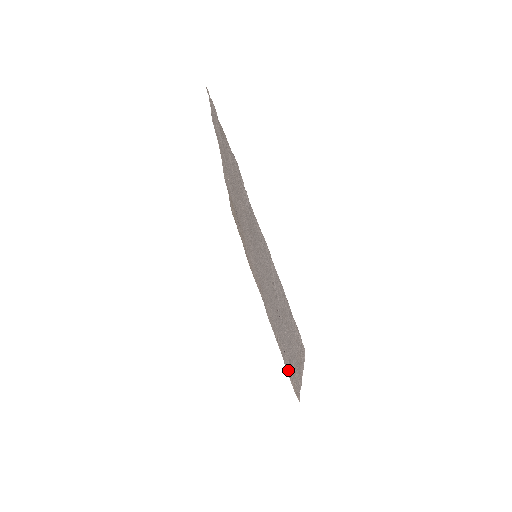
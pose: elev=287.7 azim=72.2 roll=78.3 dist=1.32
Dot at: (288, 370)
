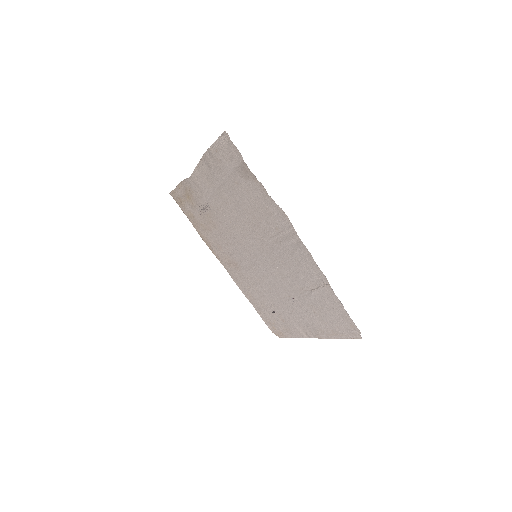
Dot at: (269, 320)
